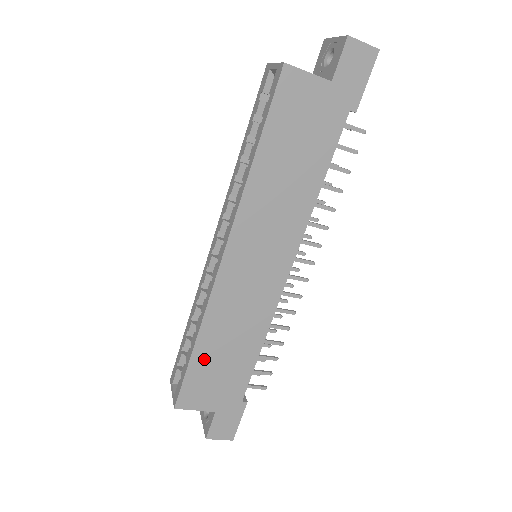
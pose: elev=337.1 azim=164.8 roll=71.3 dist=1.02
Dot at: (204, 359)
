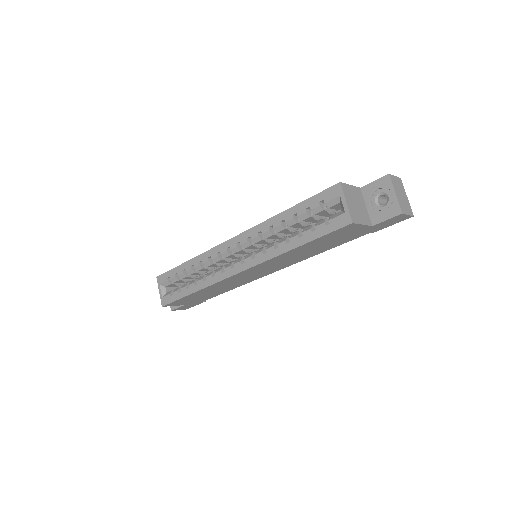
Dot at: (195, 295)
